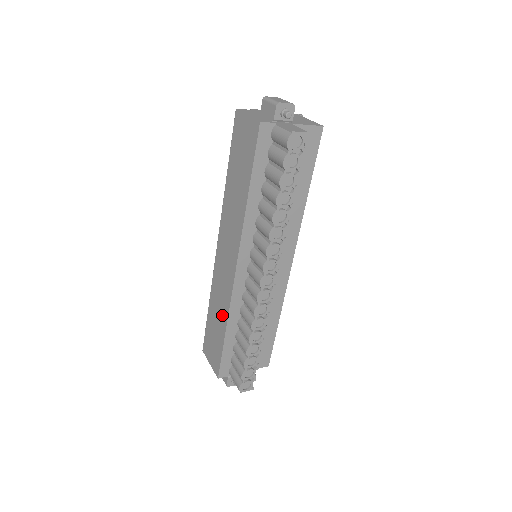
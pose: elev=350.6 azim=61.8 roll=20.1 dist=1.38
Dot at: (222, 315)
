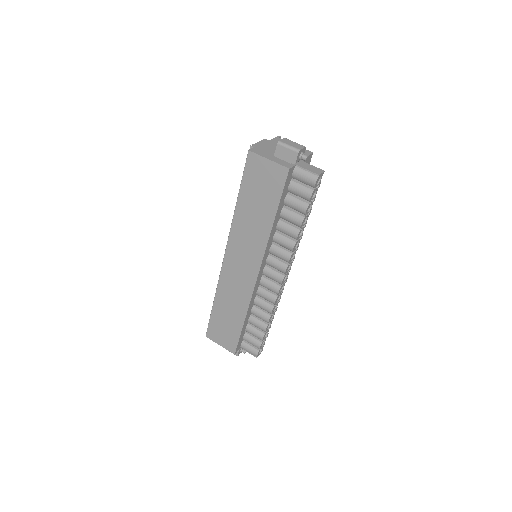
Dot at: (238, 309)
